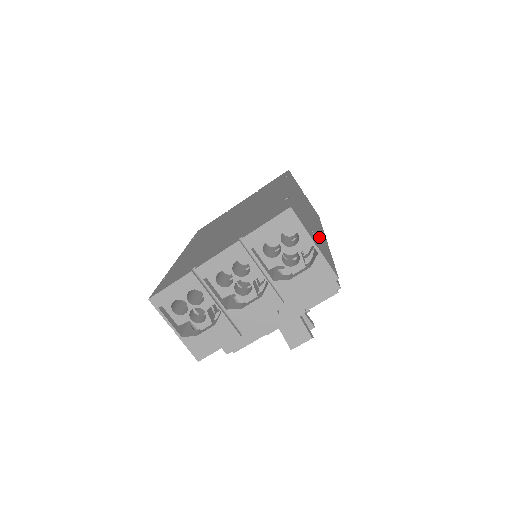
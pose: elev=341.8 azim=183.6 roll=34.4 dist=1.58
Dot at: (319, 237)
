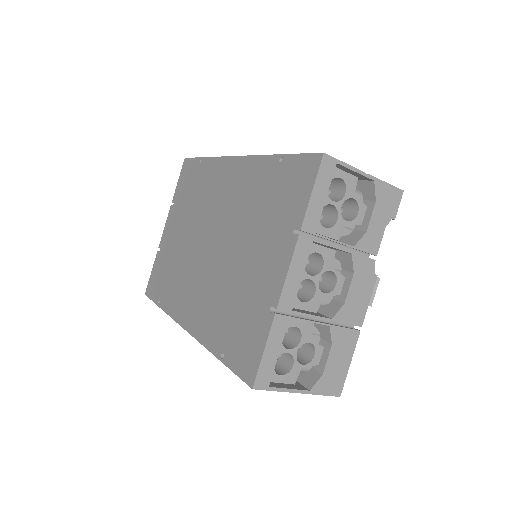
Dot at: occluded
